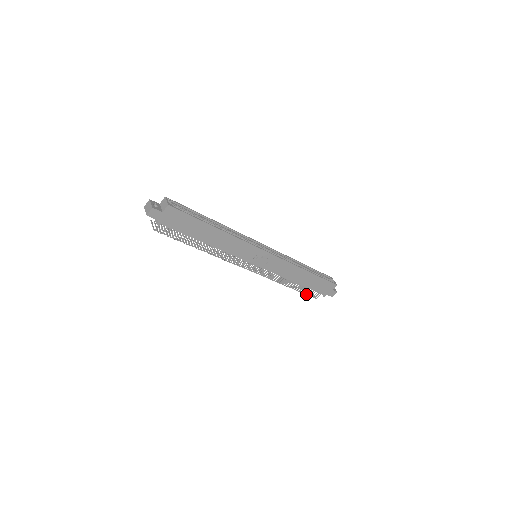
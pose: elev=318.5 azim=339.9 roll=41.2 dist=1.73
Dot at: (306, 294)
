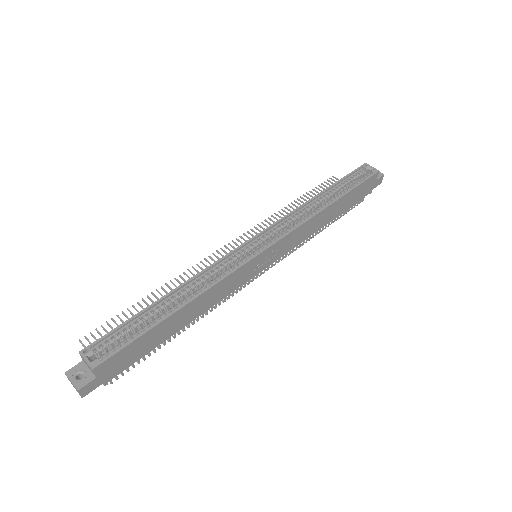
Dot at: occluded
